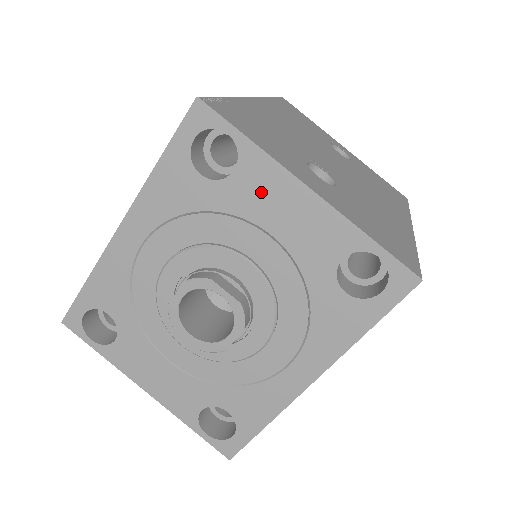
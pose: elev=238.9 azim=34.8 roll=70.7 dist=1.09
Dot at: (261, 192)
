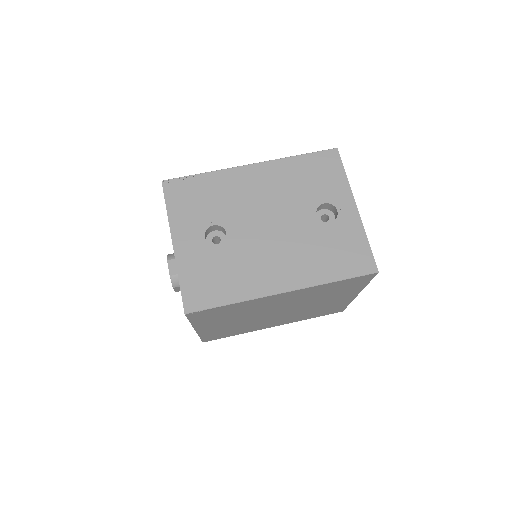
Dot at: occluded
